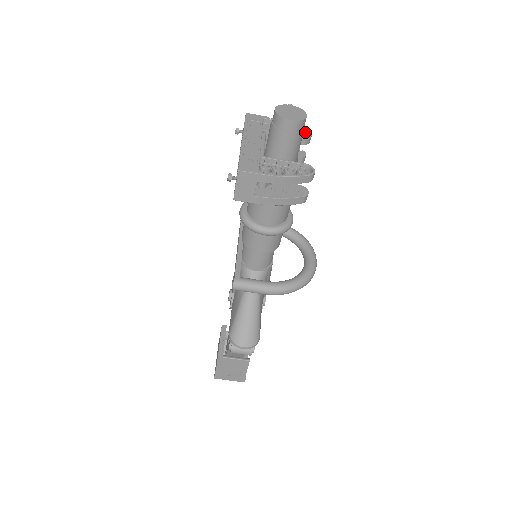
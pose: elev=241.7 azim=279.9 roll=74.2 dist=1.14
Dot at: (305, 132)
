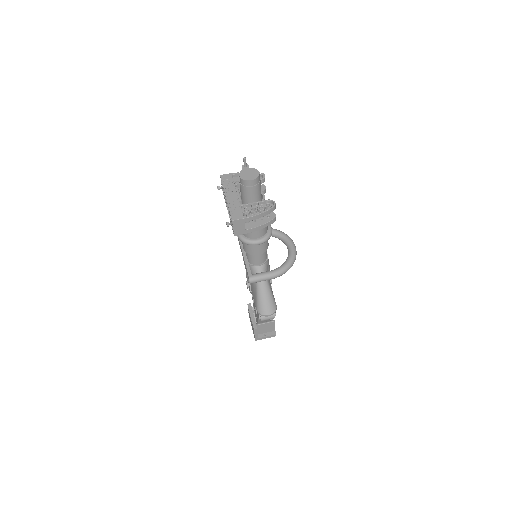
Dot at: (260, 175)
